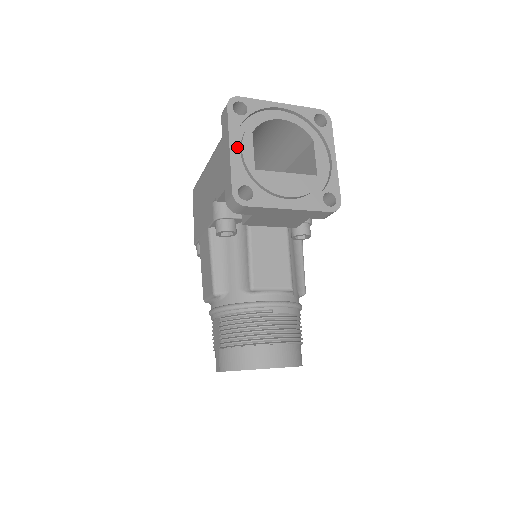
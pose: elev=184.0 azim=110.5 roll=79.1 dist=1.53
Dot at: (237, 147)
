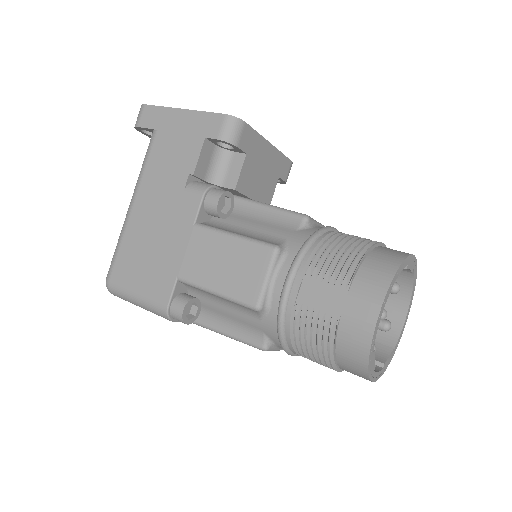
Dot at: occluded
